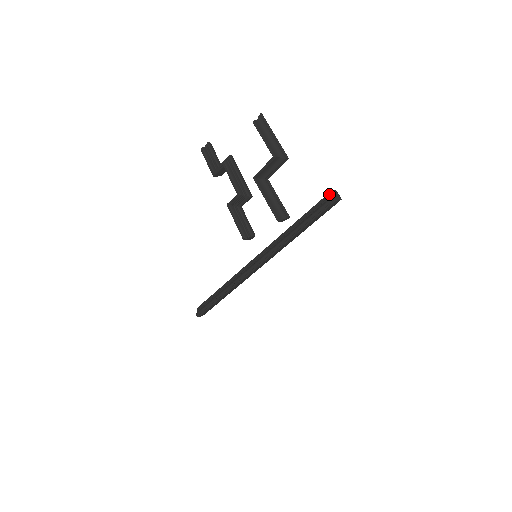
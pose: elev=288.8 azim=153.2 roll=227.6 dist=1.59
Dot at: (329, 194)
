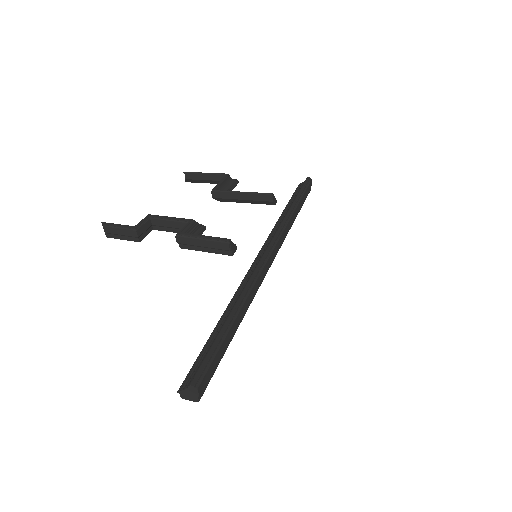
Dot at: (299, 185)
